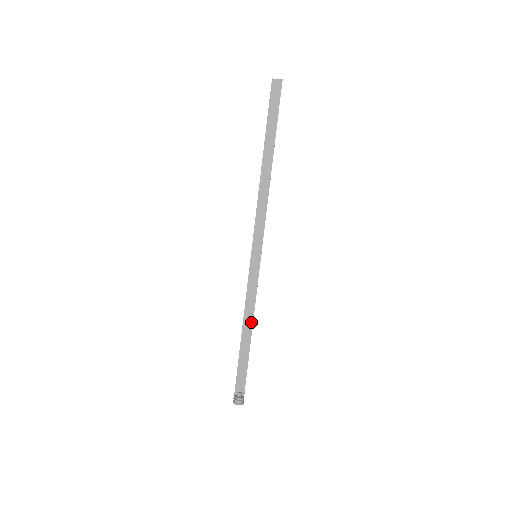
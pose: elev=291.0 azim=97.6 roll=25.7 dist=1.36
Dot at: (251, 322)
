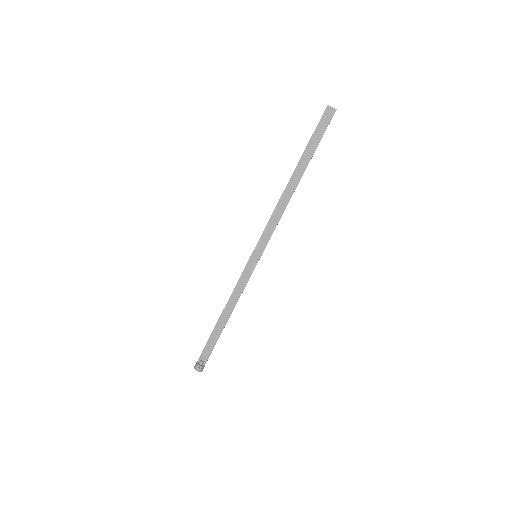
Dot at: (232, 309)
